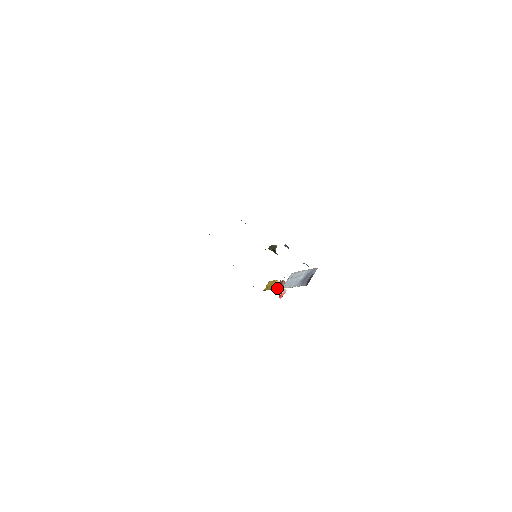
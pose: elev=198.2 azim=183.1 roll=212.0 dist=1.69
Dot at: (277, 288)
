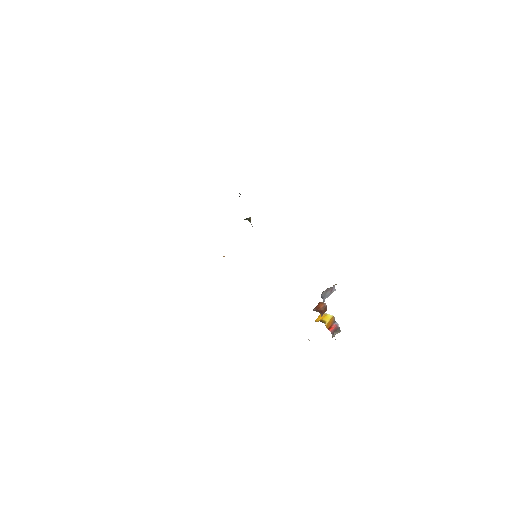
Dot at: (313, 310)
